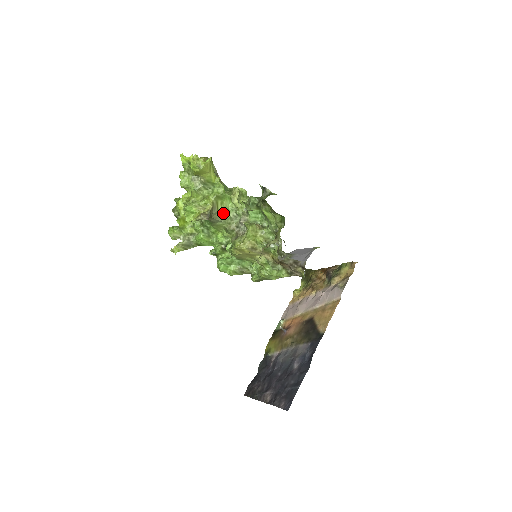
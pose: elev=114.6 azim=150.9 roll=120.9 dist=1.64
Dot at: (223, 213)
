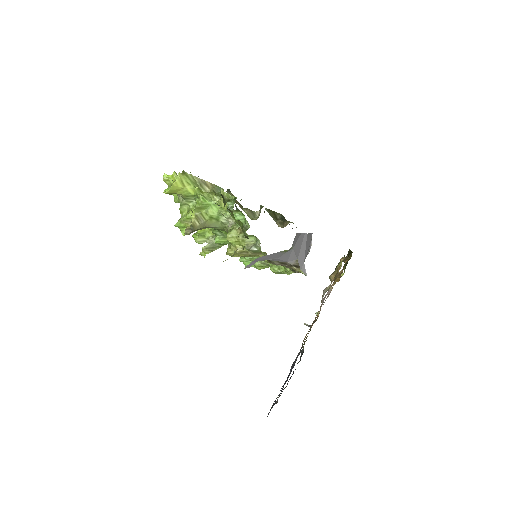
Dot at: (213, 220)
